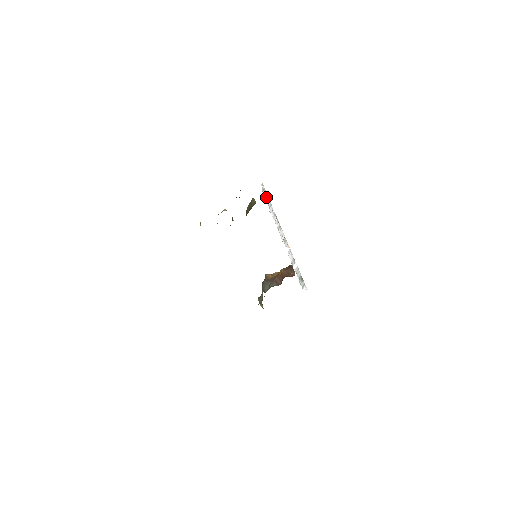
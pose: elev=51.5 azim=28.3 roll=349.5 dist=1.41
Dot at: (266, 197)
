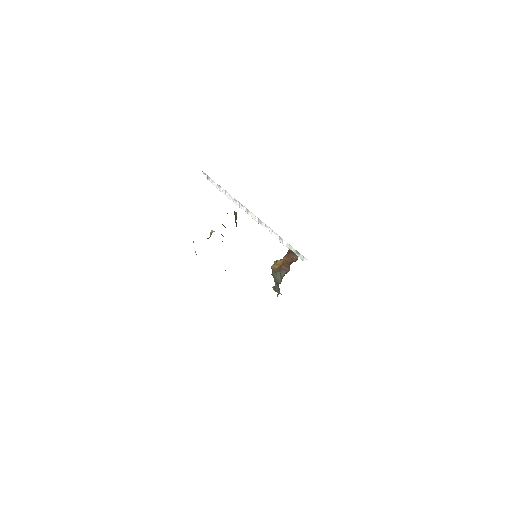
Dot at: (216, 185)
